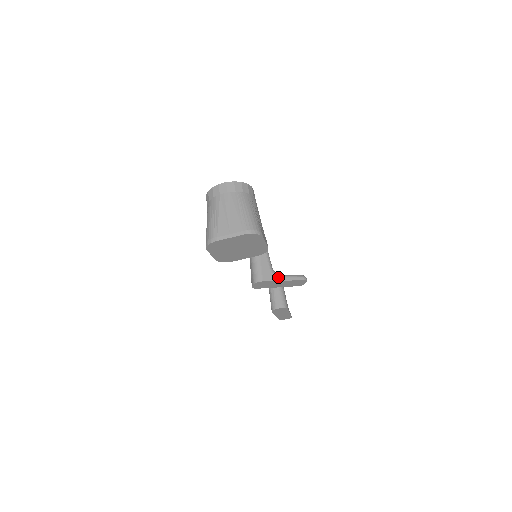
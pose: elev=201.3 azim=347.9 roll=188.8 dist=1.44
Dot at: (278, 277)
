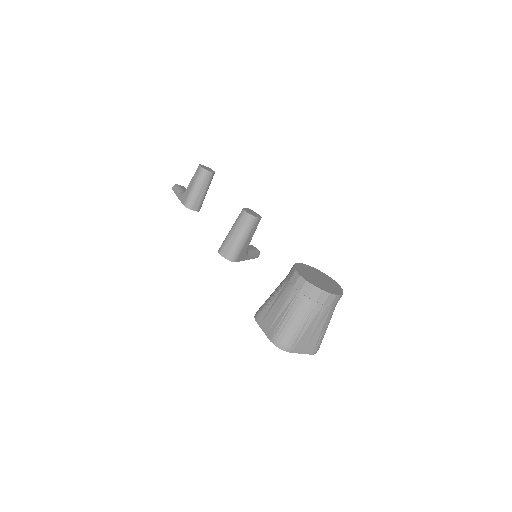
Dot at: (246, 257)
